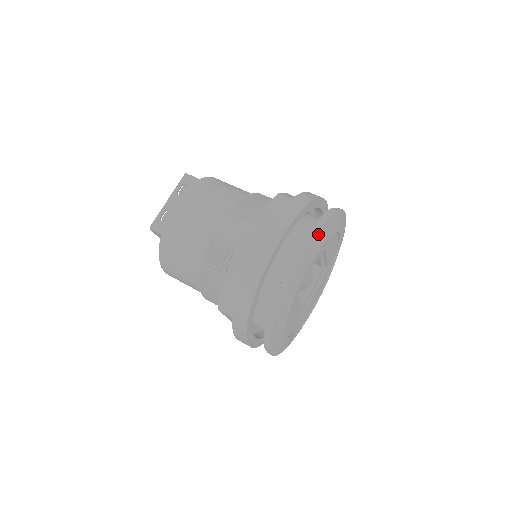
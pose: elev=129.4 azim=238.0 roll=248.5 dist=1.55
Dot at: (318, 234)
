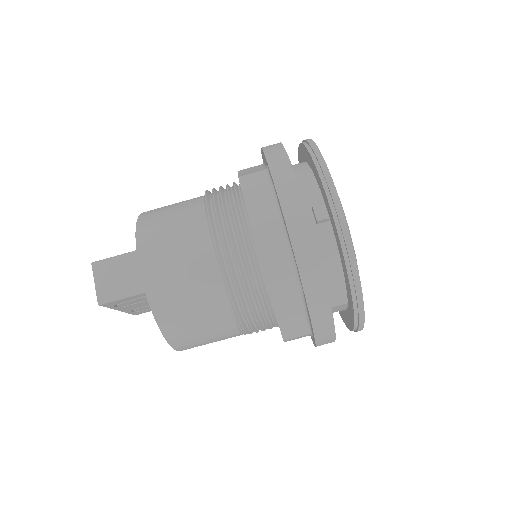
Dot at: occluded
